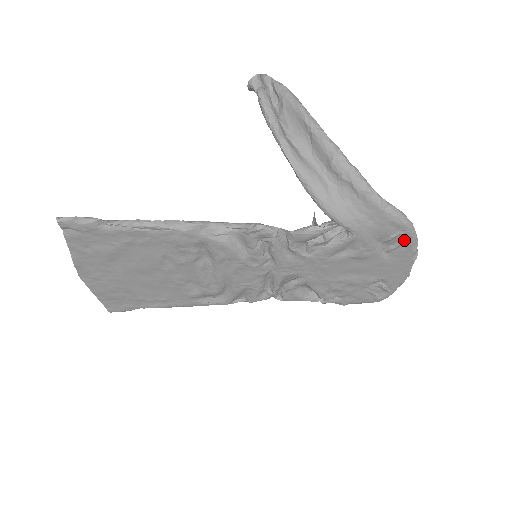
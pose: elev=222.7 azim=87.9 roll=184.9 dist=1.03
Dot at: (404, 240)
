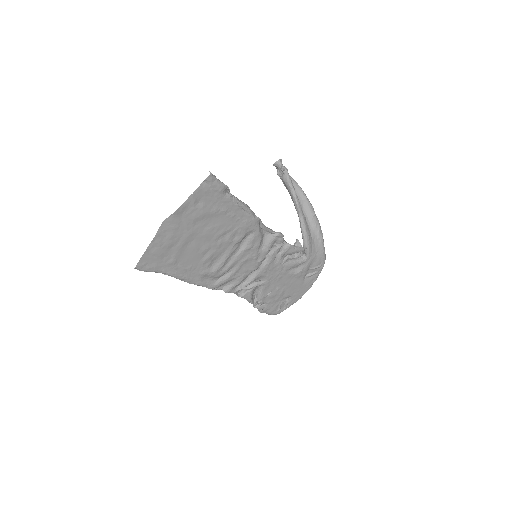
Dot at: (318, 271)
